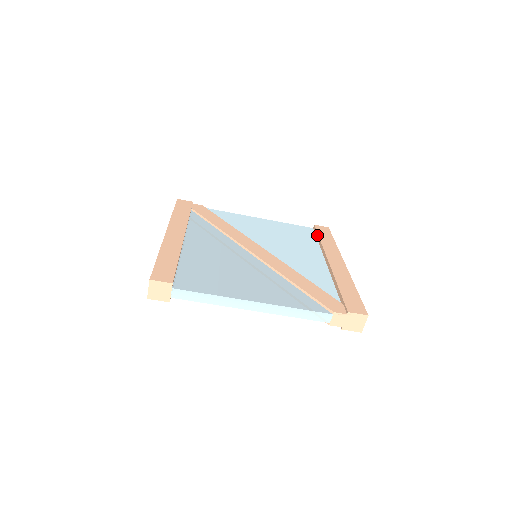
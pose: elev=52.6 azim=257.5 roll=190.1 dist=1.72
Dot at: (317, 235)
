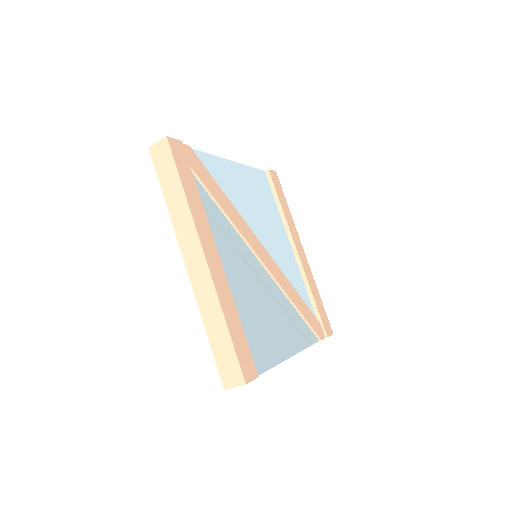
Dot at: (276, 193)
